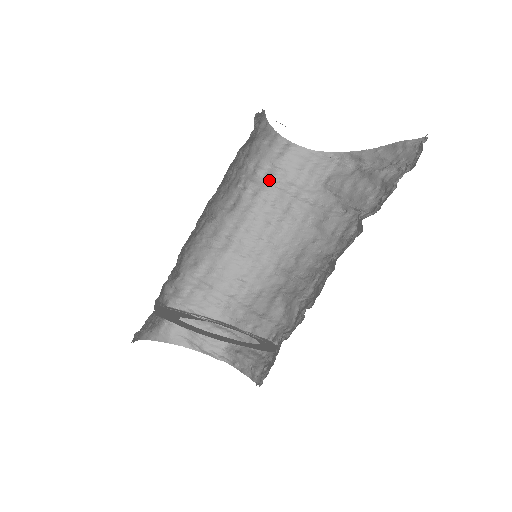
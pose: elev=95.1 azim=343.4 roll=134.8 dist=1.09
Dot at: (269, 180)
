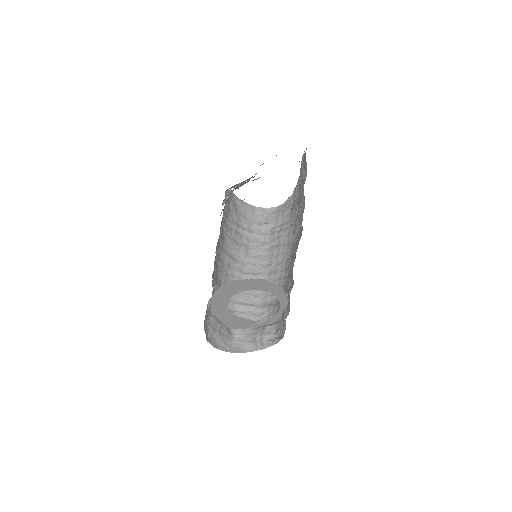
Dot at: (263, 233)
